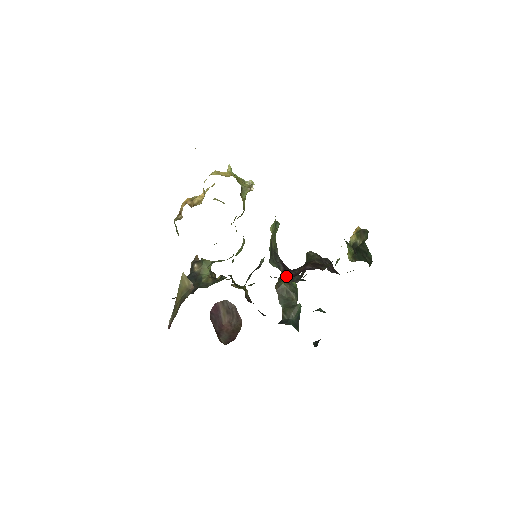
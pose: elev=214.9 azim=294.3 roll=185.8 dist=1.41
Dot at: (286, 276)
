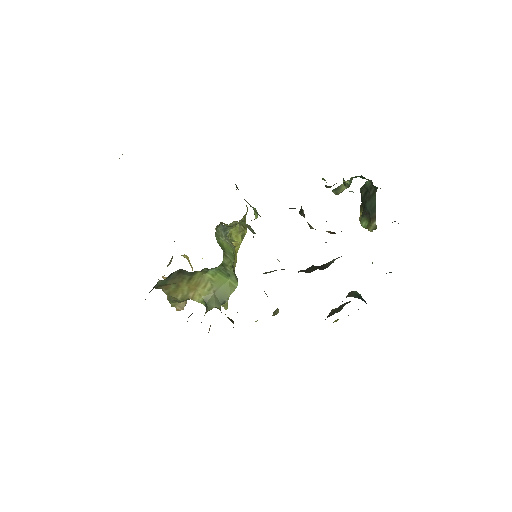
Dot at: occluded
